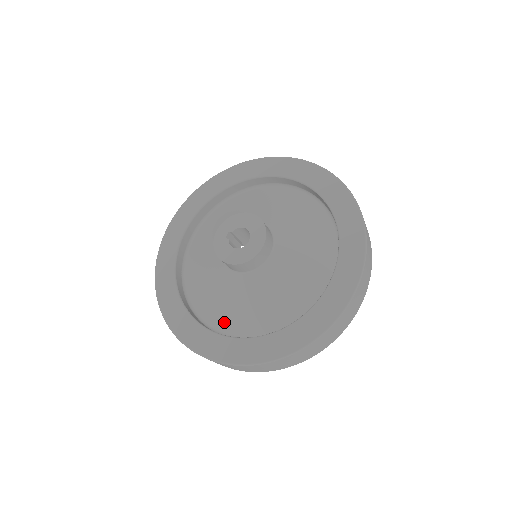
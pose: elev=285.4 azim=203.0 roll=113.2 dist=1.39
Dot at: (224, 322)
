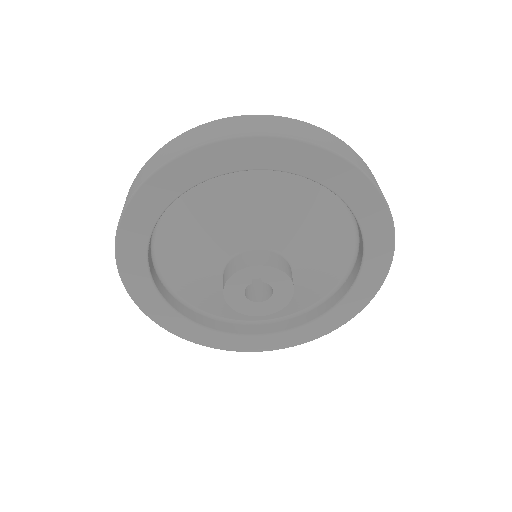
Dot at: (168, 267)
